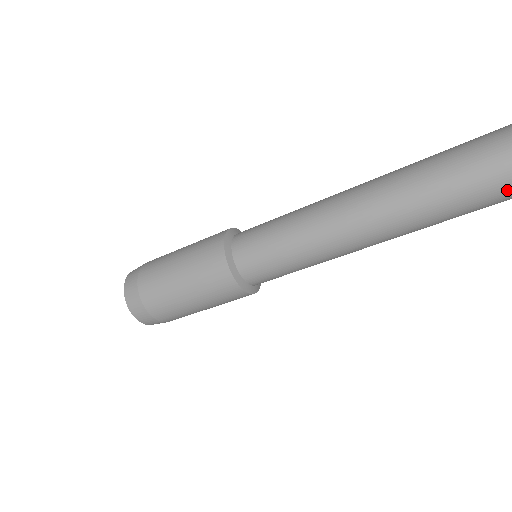
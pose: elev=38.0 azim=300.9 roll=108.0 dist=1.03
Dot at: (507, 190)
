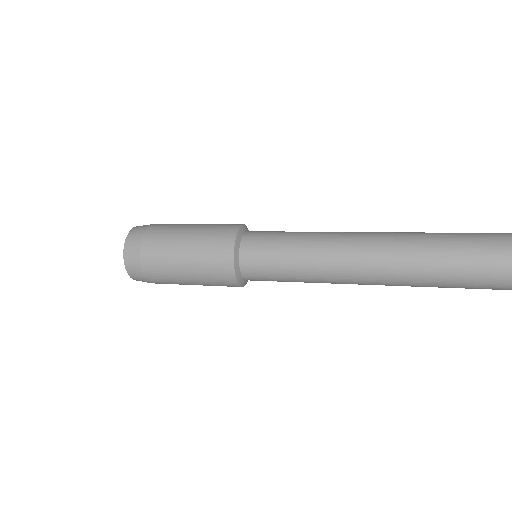
Dot at: occluded
